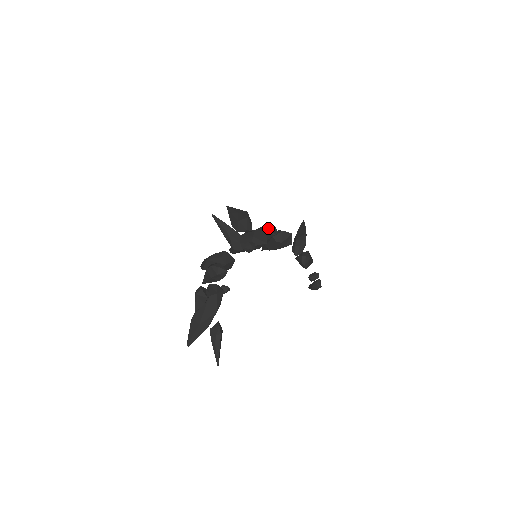
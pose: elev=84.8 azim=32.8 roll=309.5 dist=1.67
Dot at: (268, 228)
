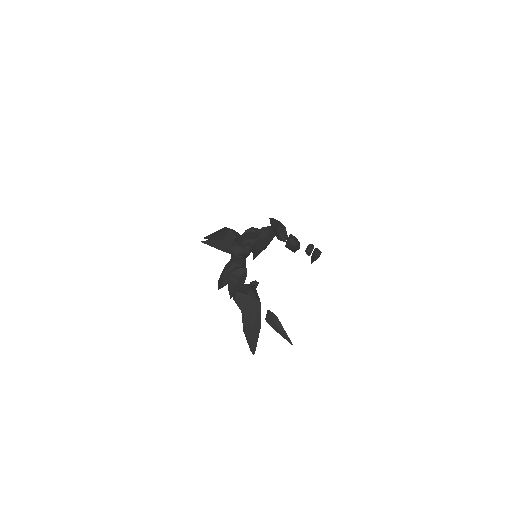
Dot at: (251, 229)
